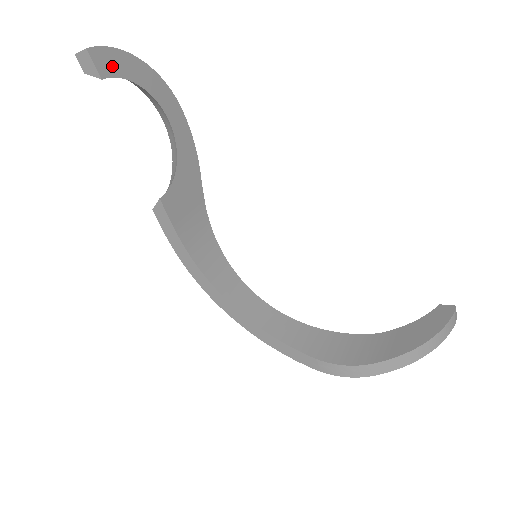
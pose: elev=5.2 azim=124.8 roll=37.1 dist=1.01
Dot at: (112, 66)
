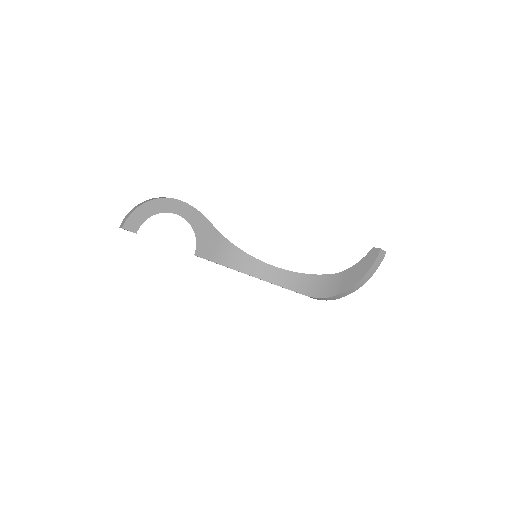
Dot at: (136, 222)
